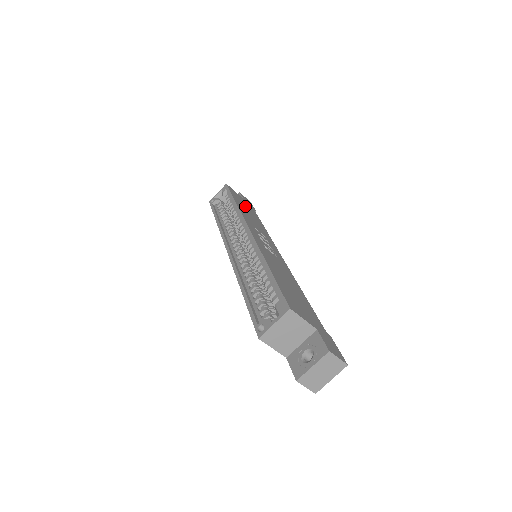
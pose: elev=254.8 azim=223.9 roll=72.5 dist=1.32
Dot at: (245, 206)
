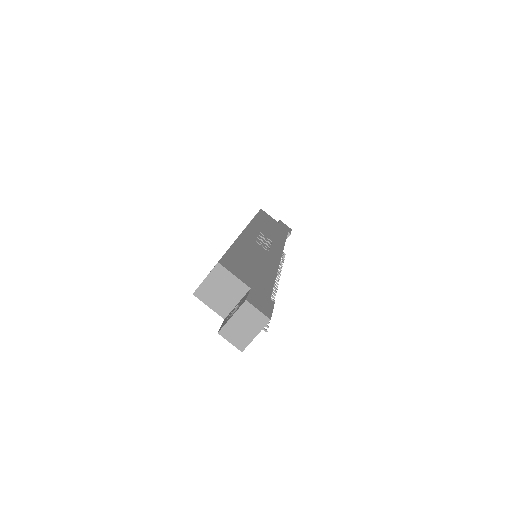
Dot at: (271, 224)
